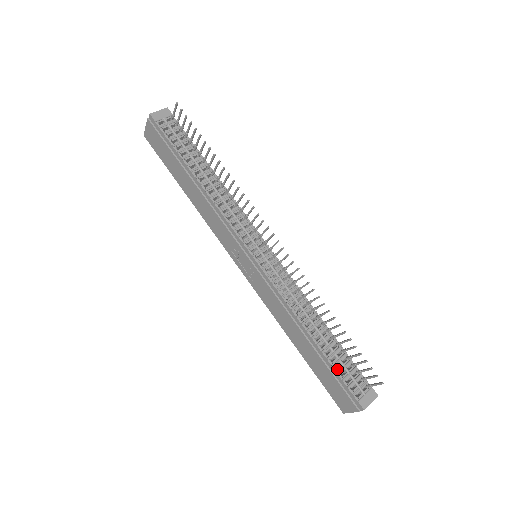
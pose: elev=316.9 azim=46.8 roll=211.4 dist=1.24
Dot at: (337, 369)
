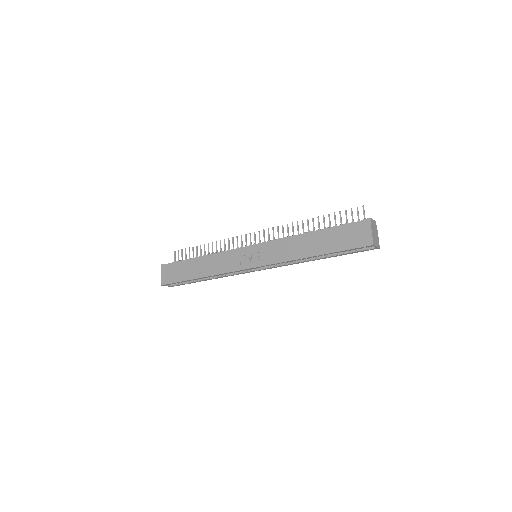
Dot at: (338, 227)
